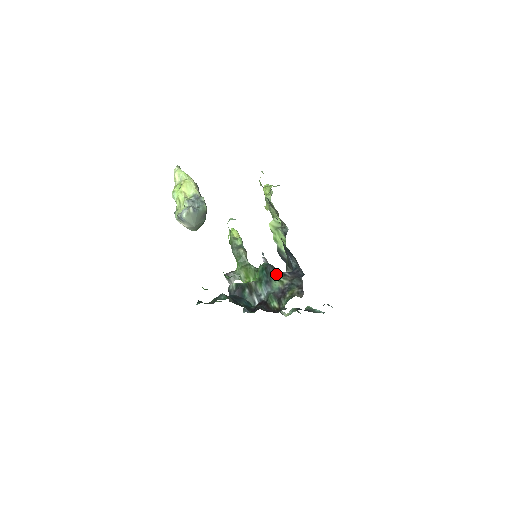
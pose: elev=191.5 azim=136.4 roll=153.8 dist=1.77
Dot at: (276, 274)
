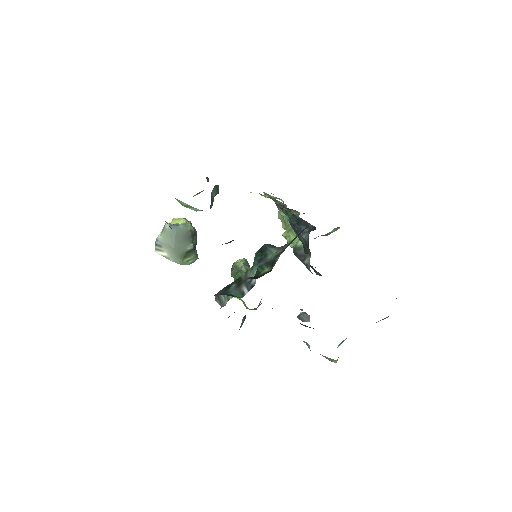
Dot at: (275, 247)
